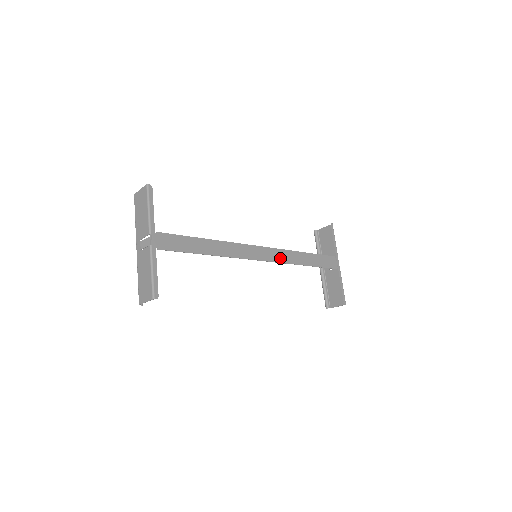
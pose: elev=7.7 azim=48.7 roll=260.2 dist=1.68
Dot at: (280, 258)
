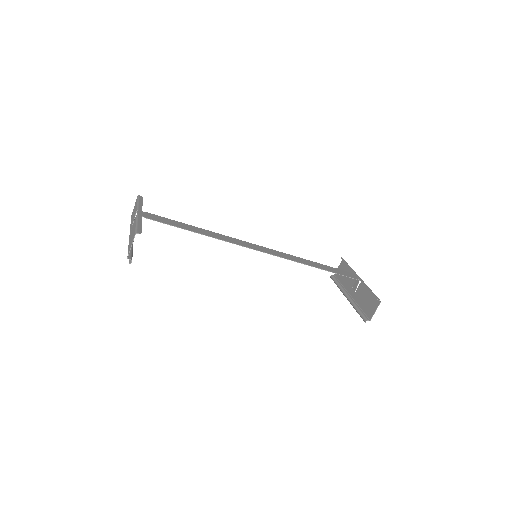
Dot at: (282, 256)
